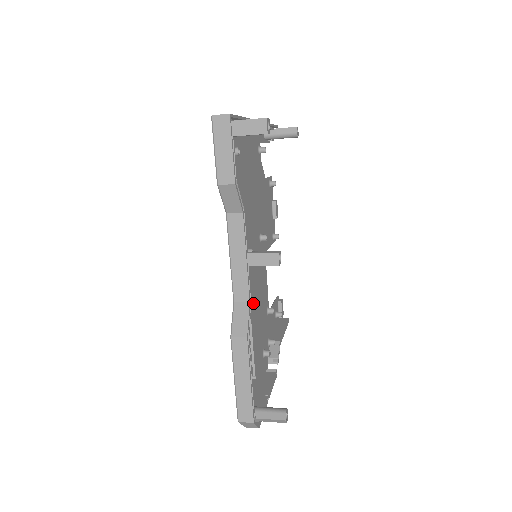
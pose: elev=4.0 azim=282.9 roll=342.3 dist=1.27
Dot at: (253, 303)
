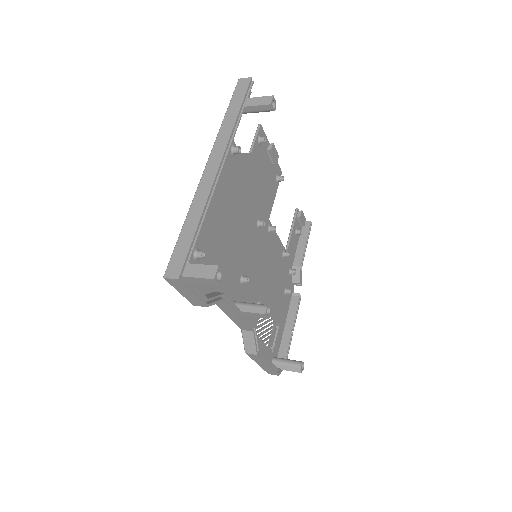
Dot at: (263, 289)
